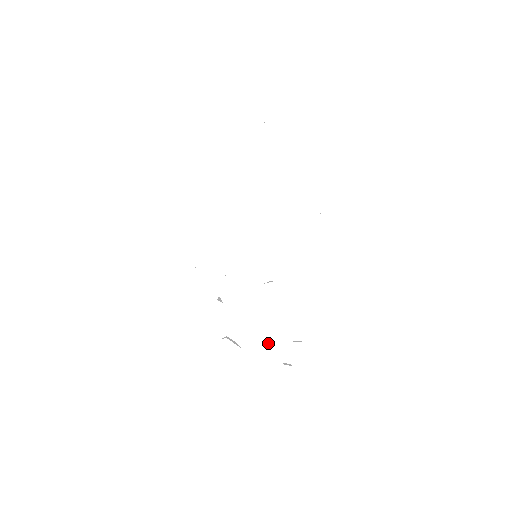
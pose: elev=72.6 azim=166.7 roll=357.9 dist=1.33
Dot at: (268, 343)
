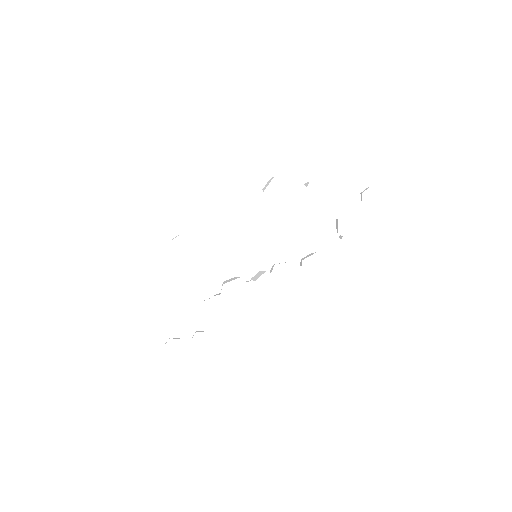
Dot at: (192, 315)
